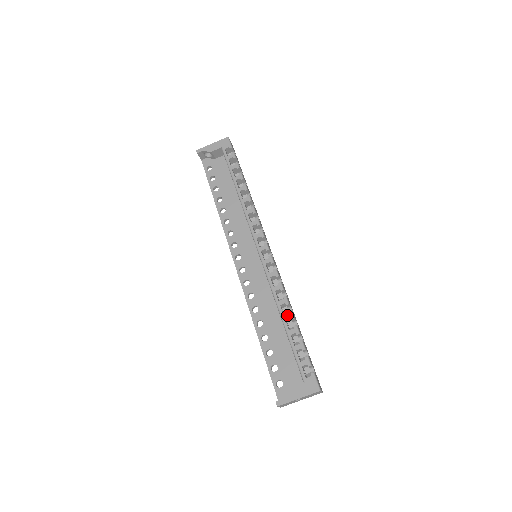
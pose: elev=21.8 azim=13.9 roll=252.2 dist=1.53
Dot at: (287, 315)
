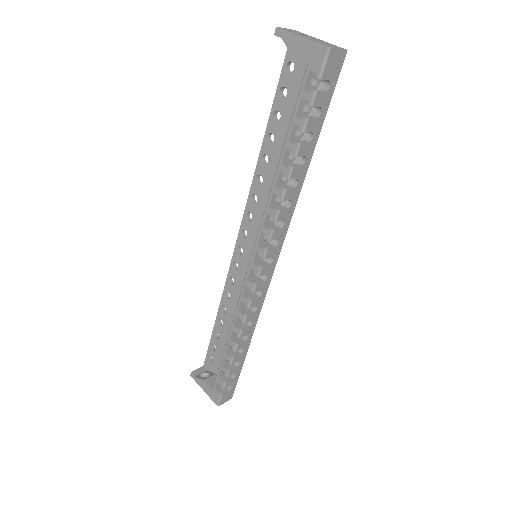
Dot at: (232, 343)
